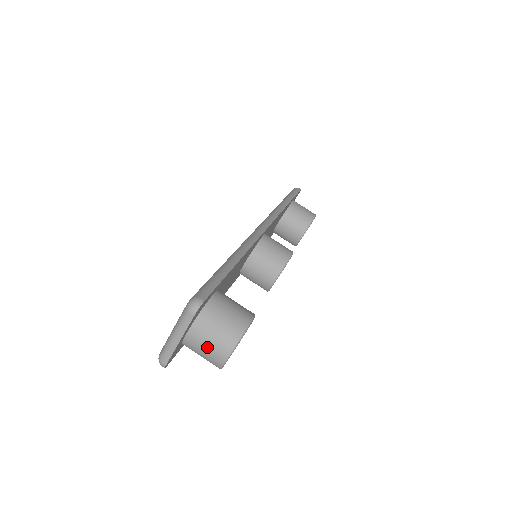
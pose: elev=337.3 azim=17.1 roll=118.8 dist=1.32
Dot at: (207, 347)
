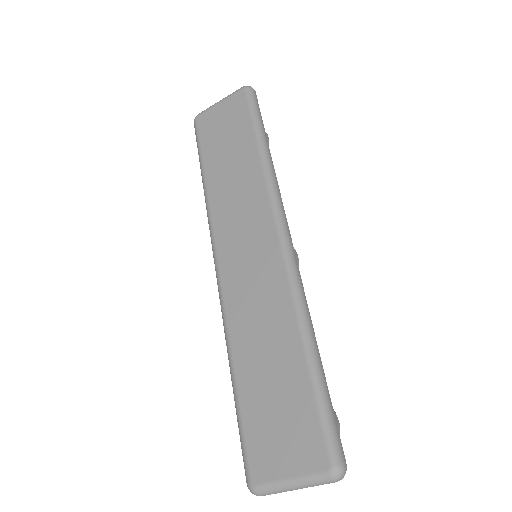
Dot at: occluded
